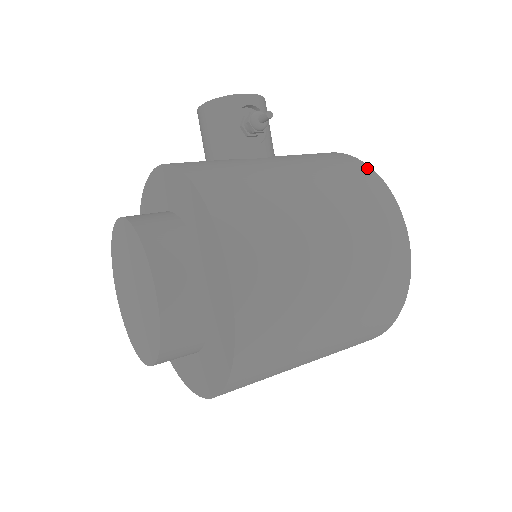
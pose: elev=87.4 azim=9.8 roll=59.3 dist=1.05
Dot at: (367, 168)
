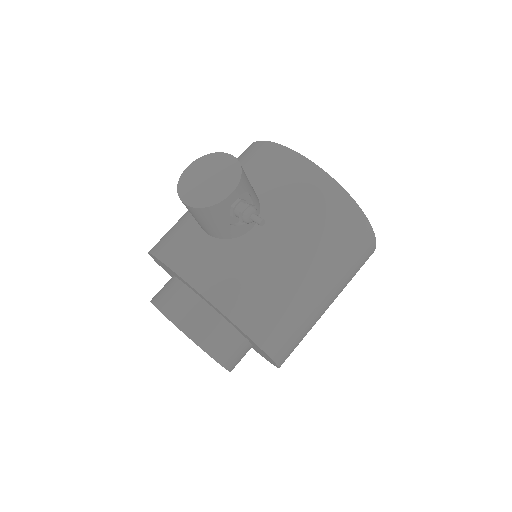
Dot at: (342, 193)
